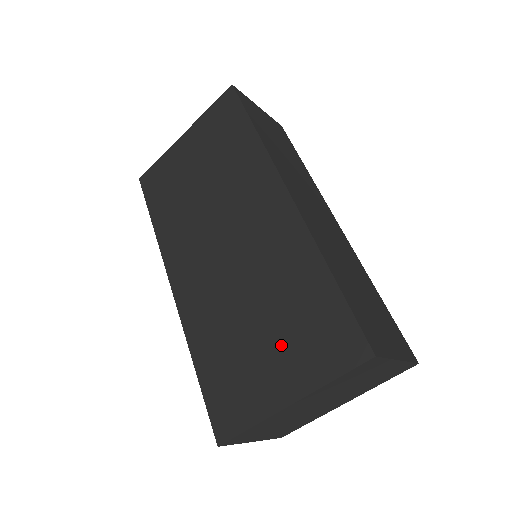
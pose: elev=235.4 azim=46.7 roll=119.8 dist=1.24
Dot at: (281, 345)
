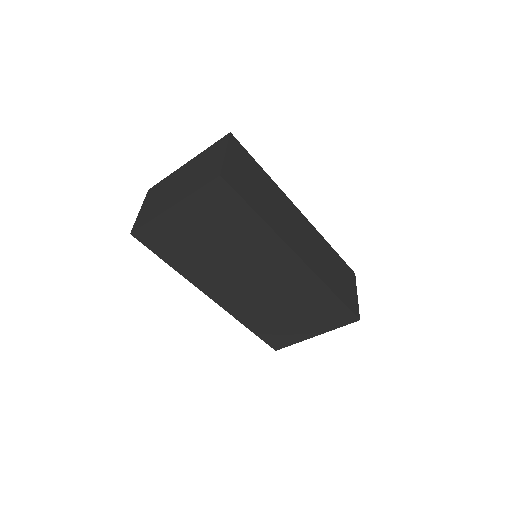
Dot at: (307, 319)
